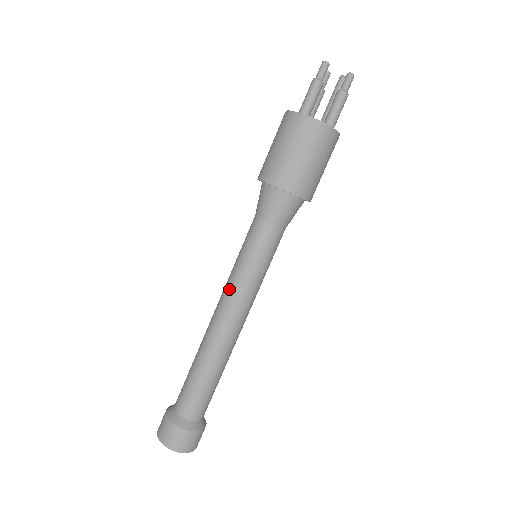
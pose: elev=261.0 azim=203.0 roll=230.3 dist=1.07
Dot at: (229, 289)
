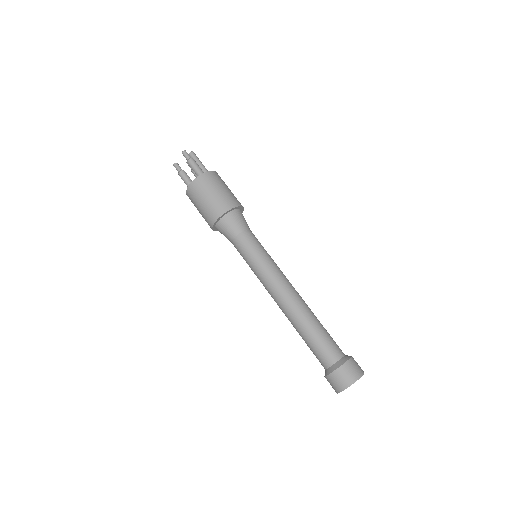
Dot at: occluded
